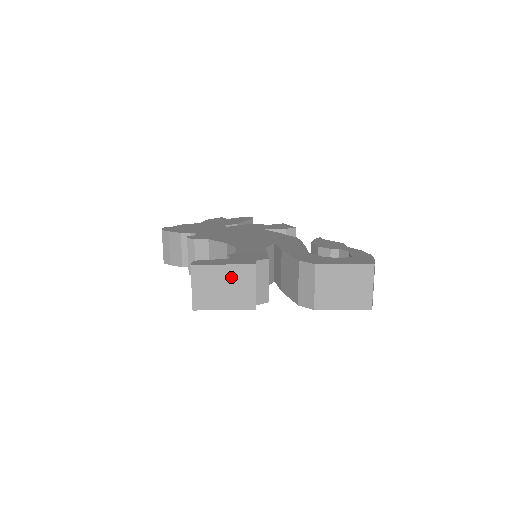
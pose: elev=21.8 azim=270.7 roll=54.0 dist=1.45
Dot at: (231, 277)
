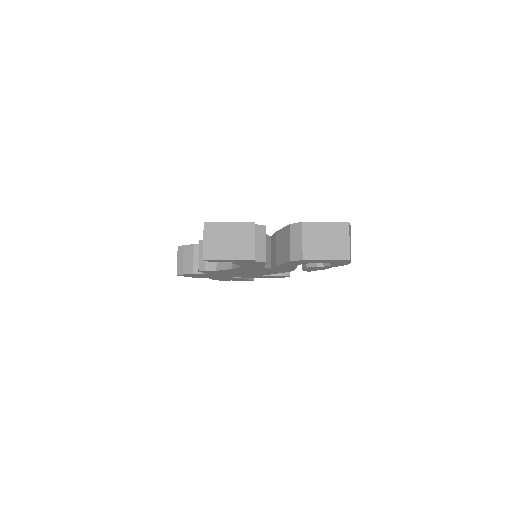
Dot at: (235, 232)
